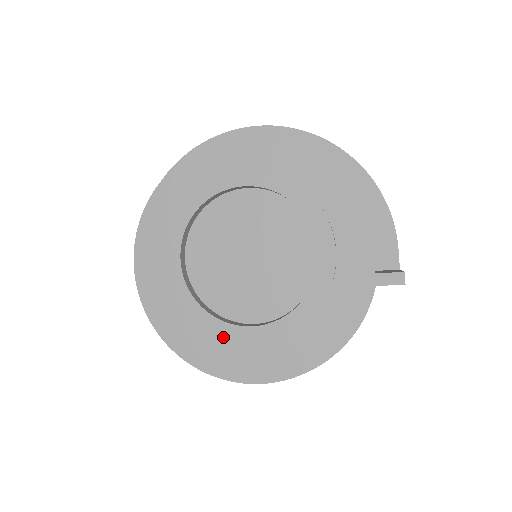
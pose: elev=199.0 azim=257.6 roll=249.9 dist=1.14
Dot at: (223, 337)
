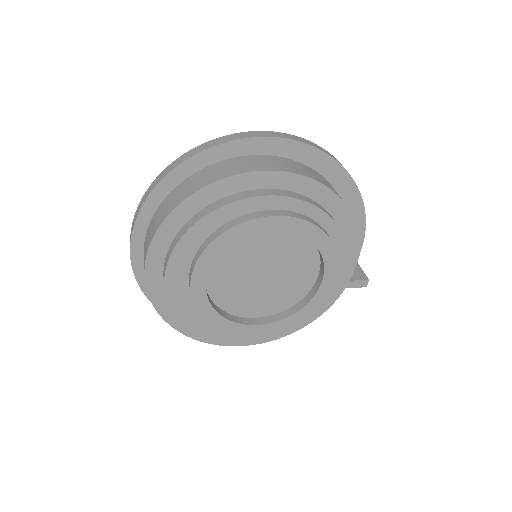
Dot at: (233, 332)
